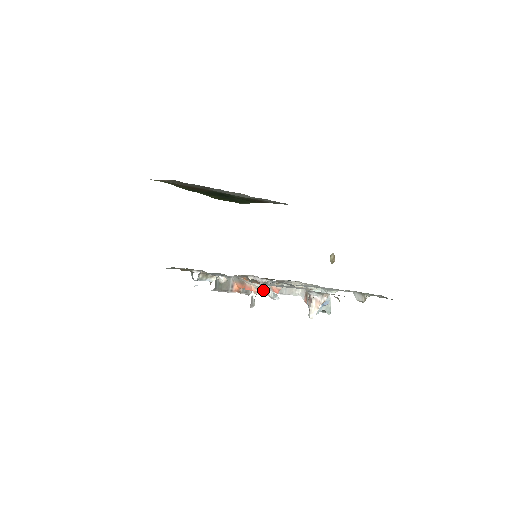
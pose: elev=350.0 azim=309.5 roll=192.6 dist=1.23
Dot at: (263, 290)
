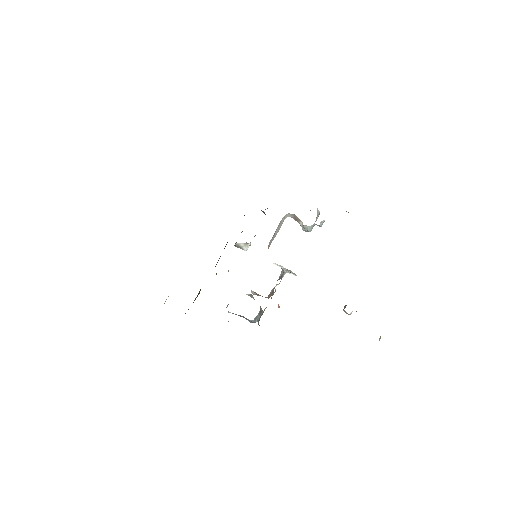
Dot at: (281, 279)
